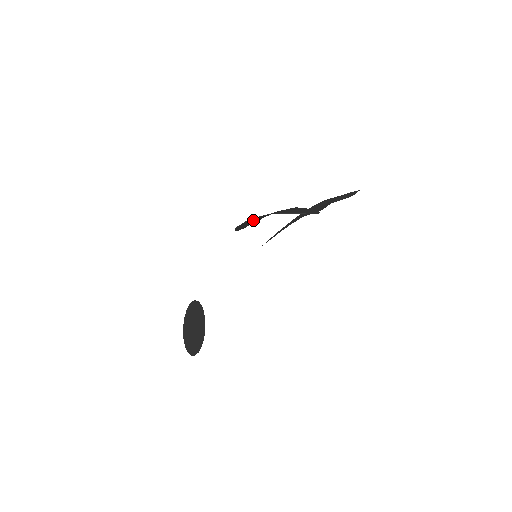
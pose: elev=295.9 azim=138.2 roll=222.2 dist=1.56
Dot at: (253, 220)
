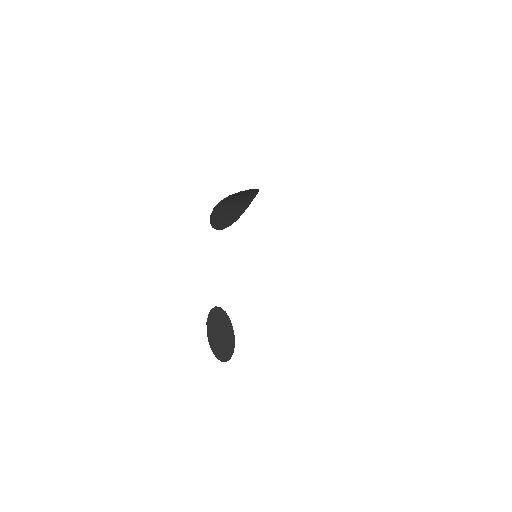
Dot at: (224, 215)
